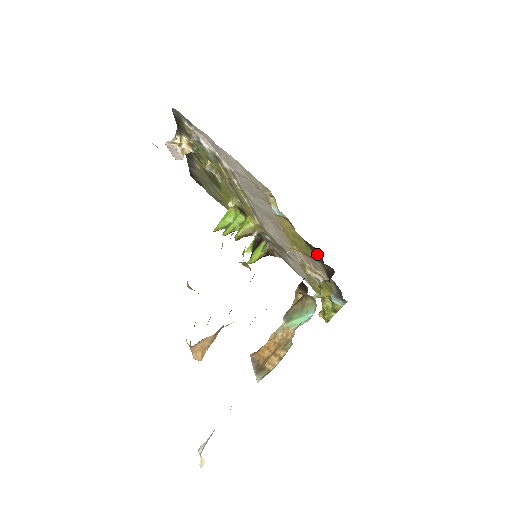
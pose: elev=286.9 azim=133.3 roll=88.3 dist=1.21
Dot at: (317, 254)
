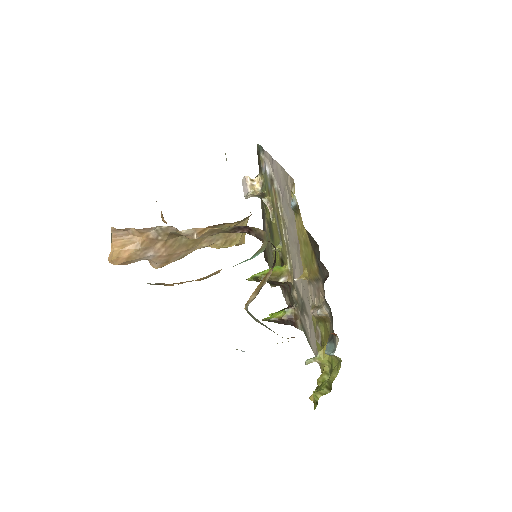
Dot at: (318, 257)
